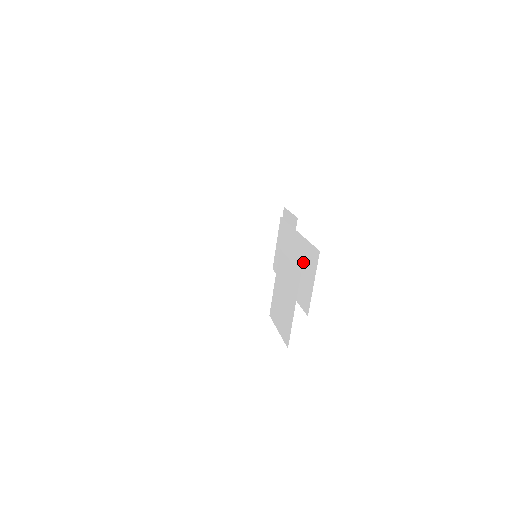
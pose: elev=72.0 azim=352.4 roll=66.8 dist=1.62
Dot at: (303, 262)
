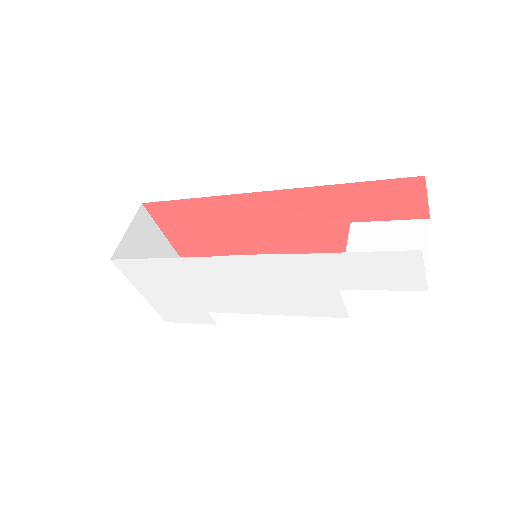
Dot at: occluded
